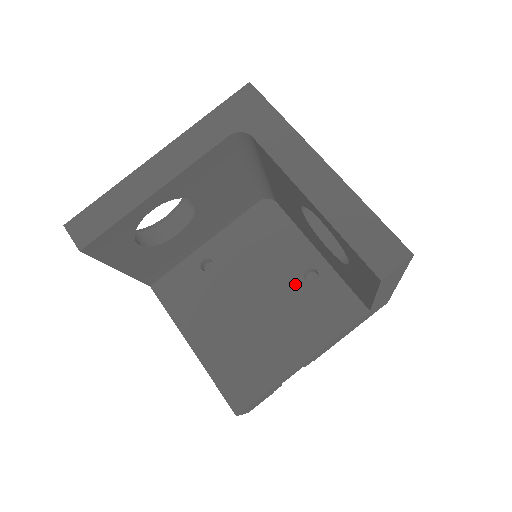
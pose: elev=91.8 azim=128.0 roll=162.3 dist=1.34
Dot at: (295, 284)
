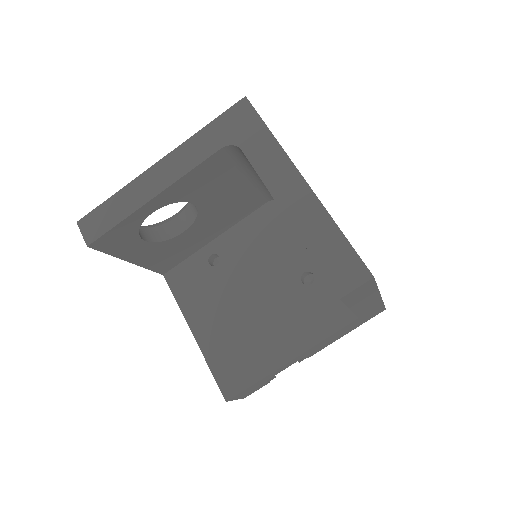
Dot at: (291, 285)
